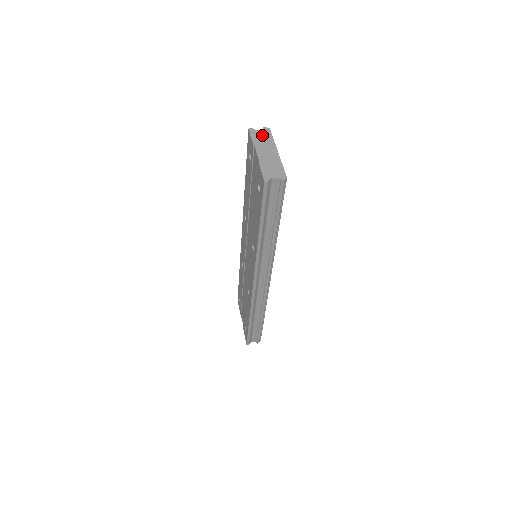
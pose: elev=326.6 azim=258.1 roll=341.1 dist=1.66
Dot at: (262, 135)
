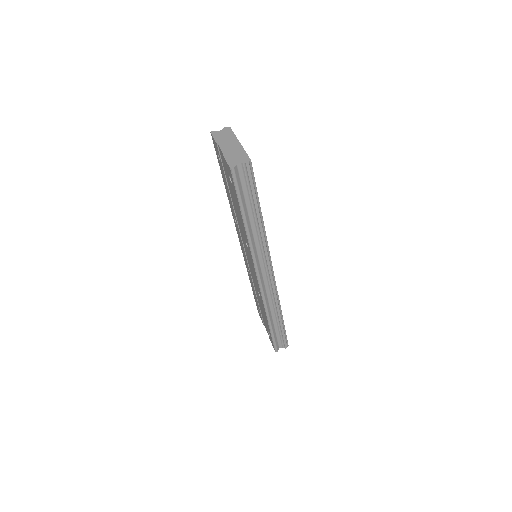
Dot at: (223, 134)
